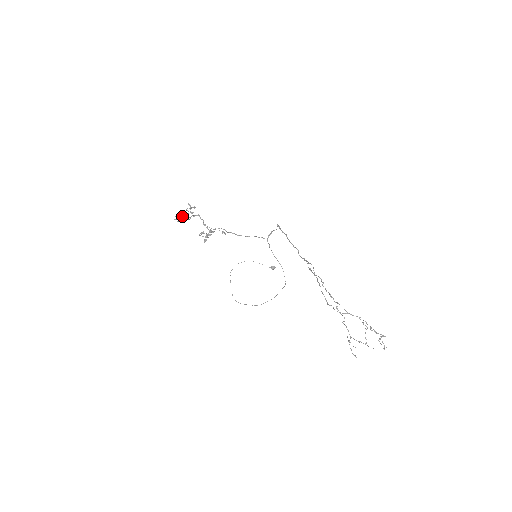
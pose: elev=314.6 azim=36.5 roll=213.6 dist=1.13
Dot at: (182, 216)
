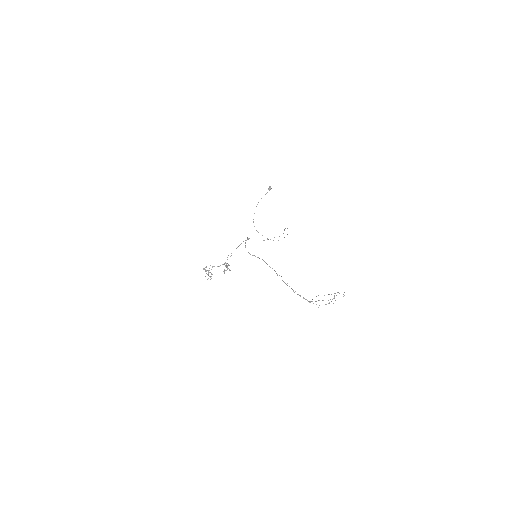
Dot at: occluded
